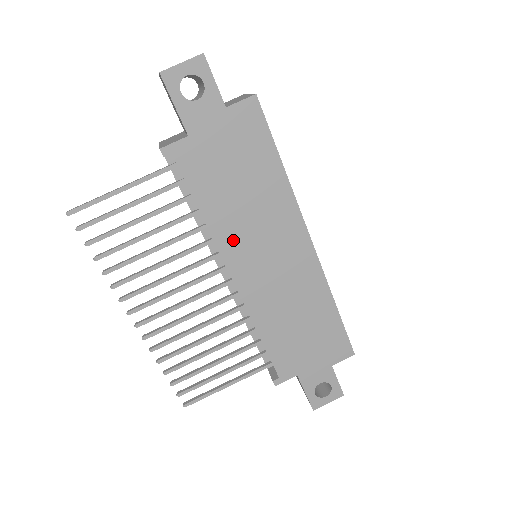
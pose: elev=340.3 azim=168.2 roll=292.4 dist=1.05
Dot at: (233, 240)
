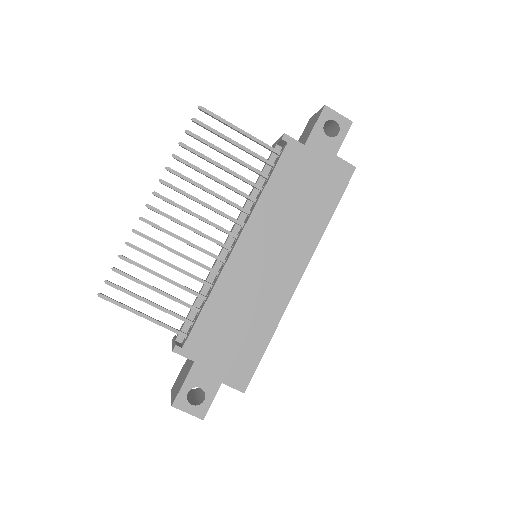
Dot at: (263, 222)
